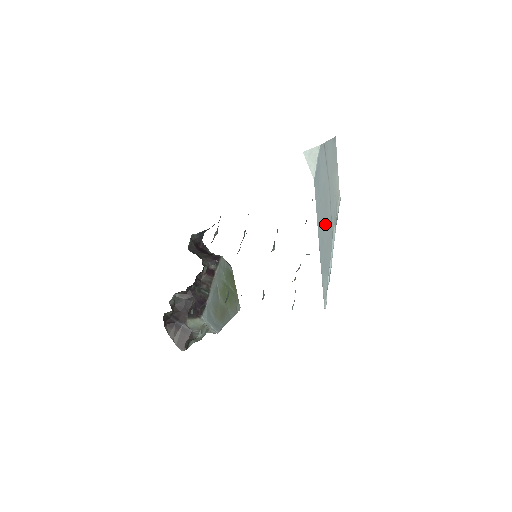
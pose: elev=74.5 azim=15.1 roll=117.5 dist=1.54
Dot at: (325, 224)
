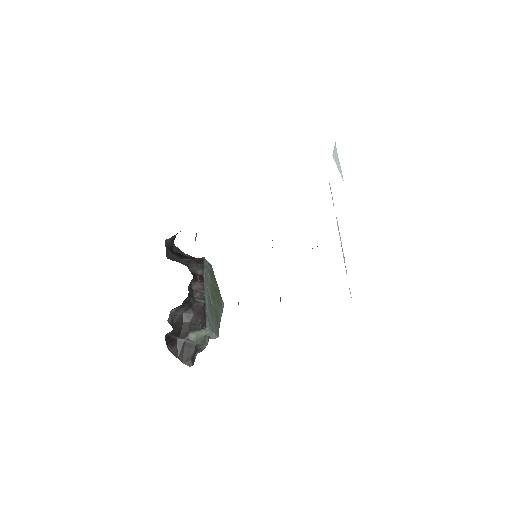
Dot at: occluded
